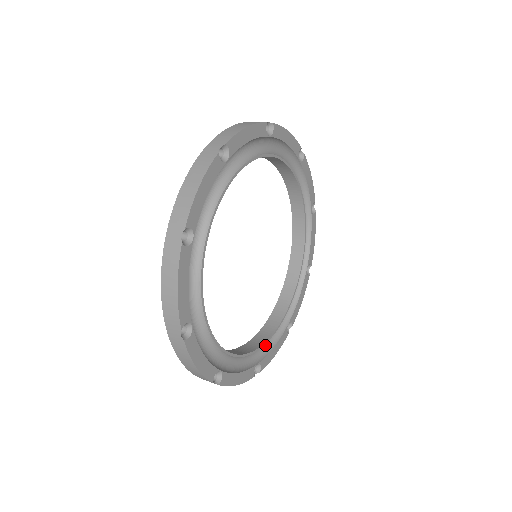
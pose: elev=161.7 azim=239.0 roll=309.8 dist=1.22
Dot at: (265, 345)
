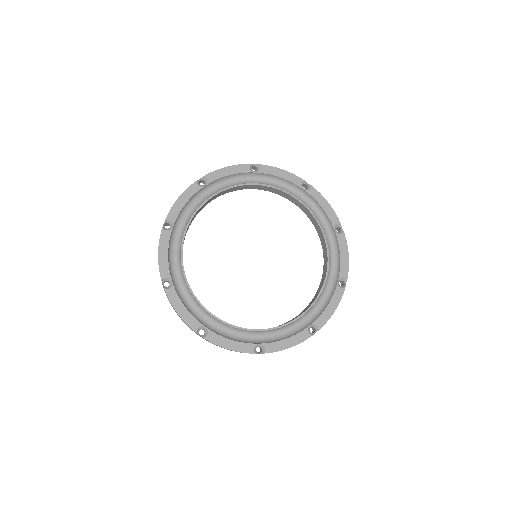
Dot at: (227, 334)
